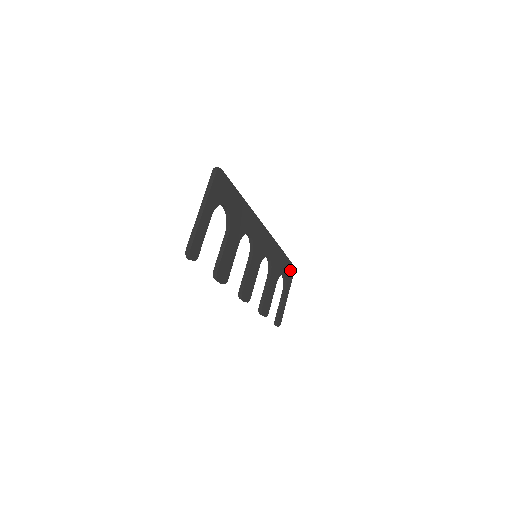
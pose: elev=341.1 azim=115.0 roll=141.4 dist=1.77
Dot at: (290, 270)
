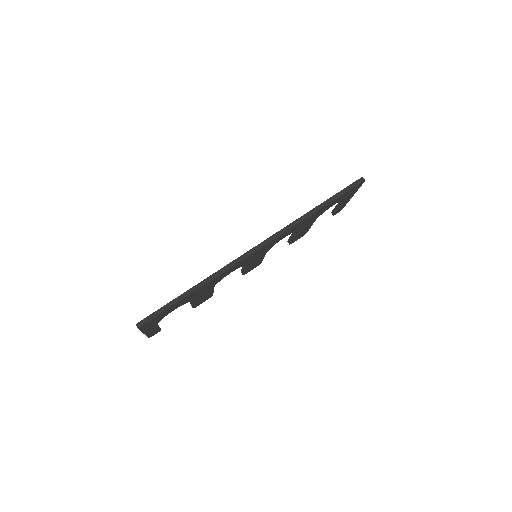
Dot at: (351, 190)
